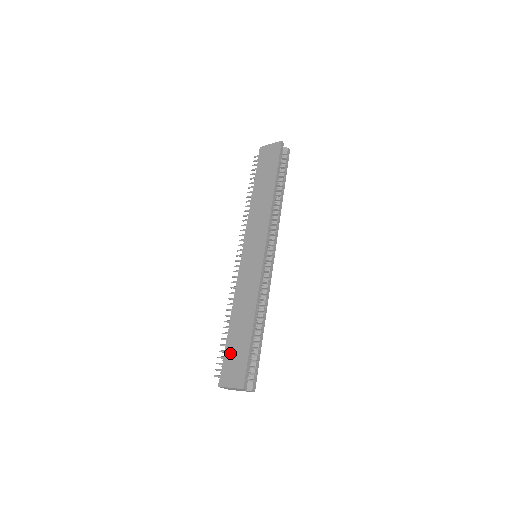
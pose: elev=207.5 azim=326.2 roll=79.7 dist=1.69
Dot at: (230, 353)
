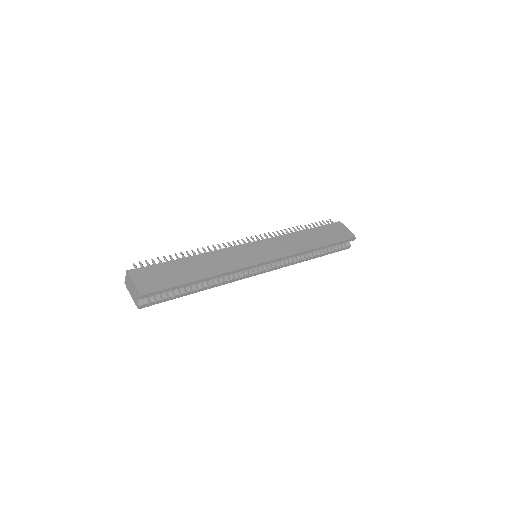
Dot at: (164, 269)
